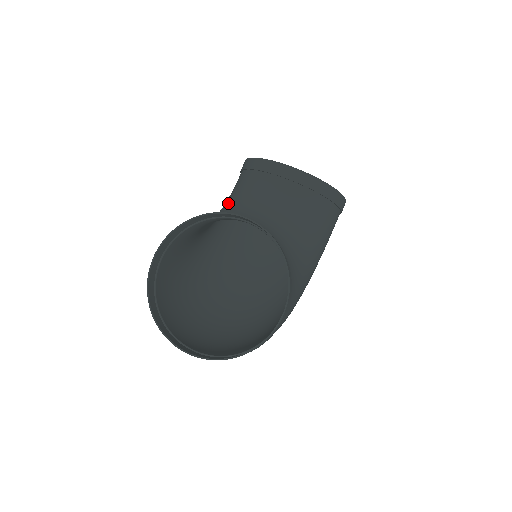
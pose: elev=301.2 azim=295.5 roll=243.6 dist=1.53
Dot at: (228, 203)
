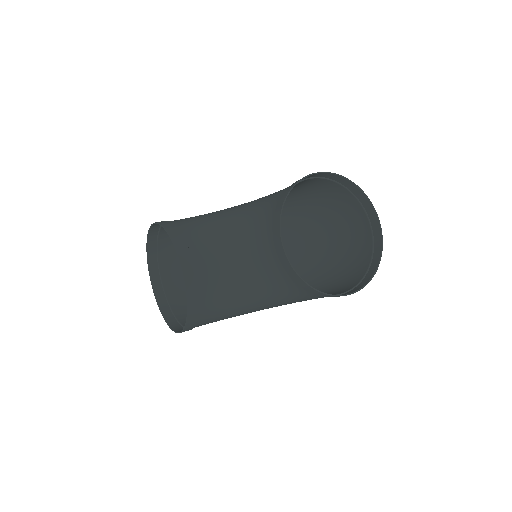
Dot at: (251, 209)
